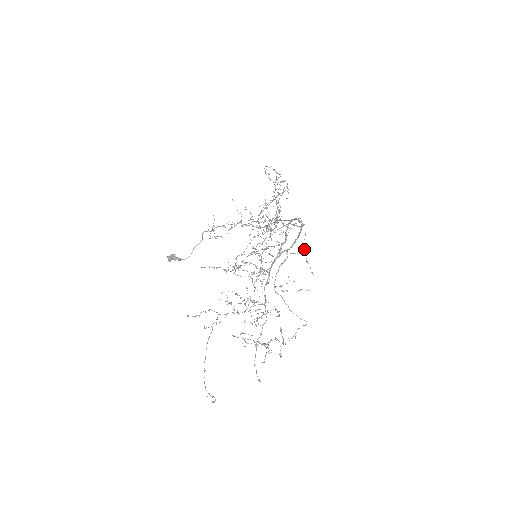
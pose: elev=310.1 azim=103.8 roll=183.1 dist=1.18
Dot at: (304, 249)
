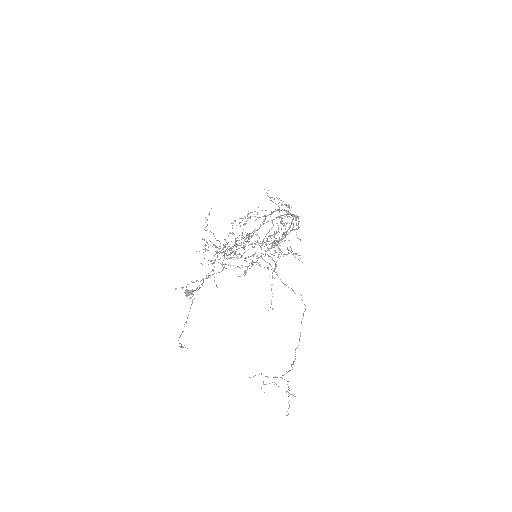
Dot at: (292, 223)
